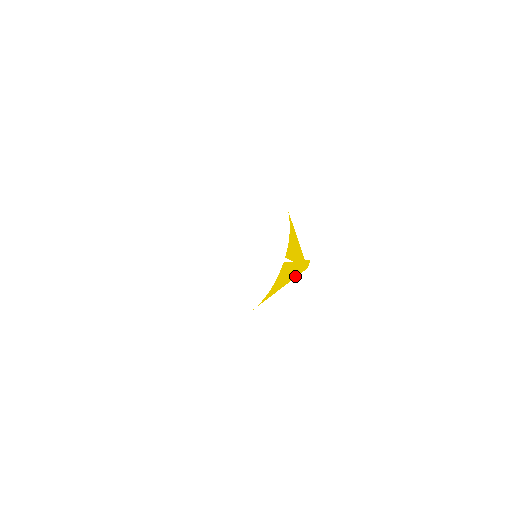
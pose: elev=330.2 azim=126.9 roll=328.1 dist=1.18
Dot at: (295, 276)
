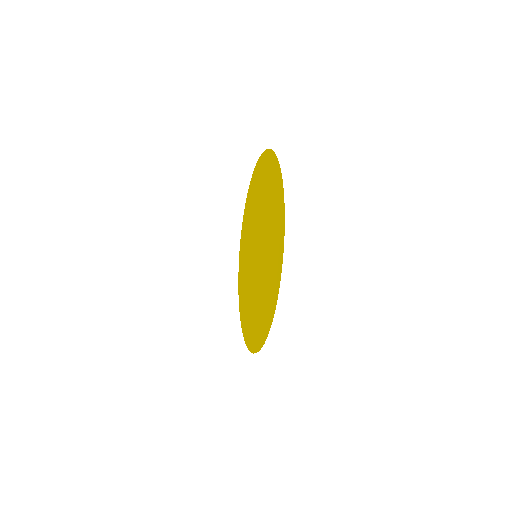
Dot at: (247, 328)
